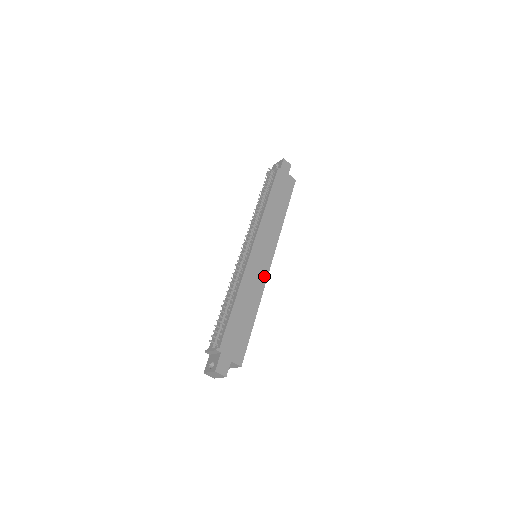
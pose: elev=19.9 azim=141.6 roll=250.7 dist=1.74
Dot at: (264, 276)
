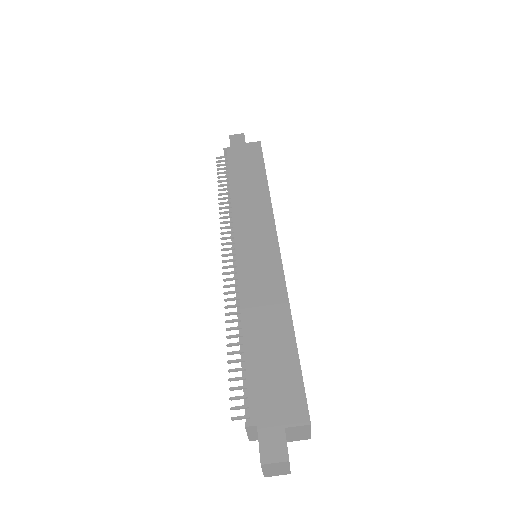
Dot at: (276, 269)
